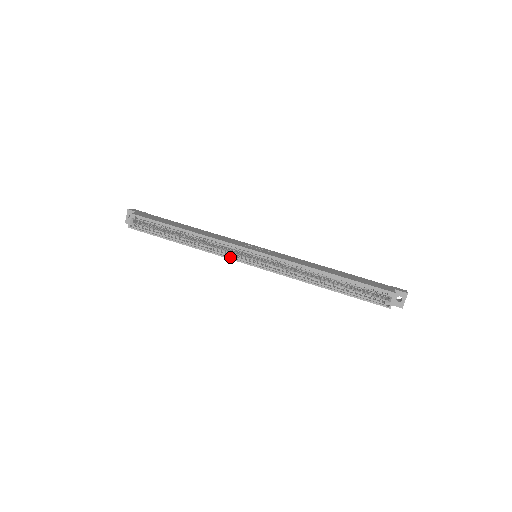
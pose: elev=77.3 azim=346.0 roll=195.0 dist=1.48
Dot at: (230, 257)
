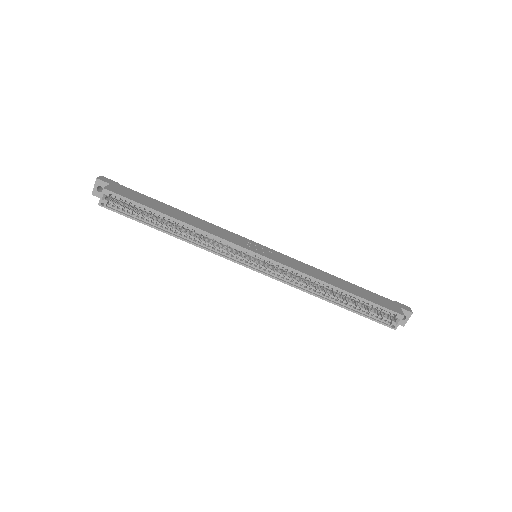
Dot at: (228, 257)
